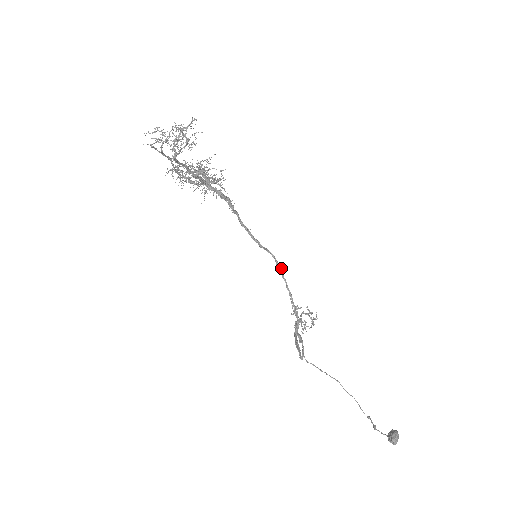
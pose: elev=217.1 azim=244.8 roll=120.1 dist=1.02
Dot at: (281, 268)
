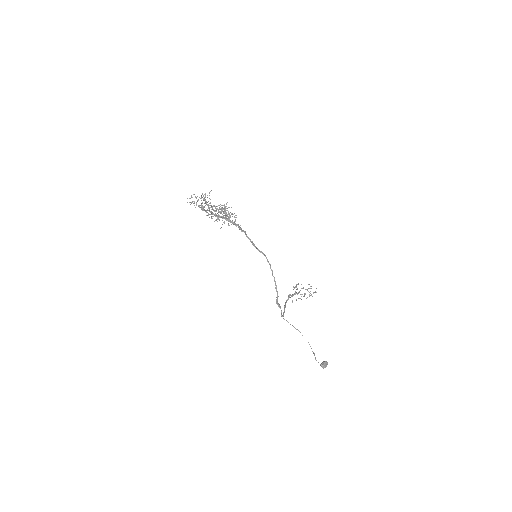
Dot at: (270, 264)
